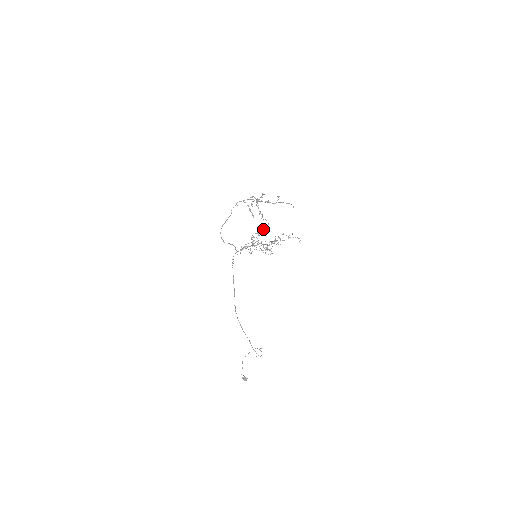
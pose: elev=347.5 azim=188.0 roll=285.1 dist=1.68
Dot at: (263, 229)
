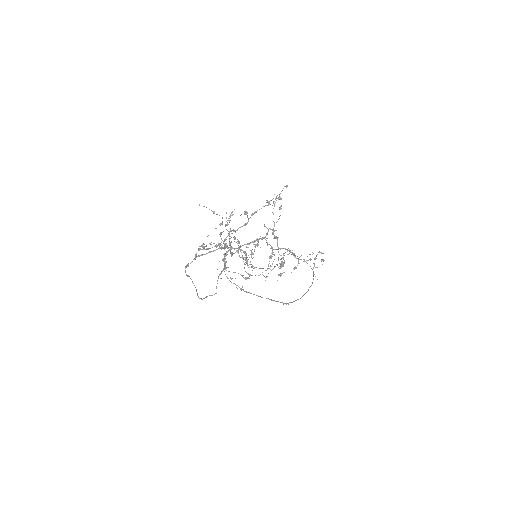
Dot at: occluded
